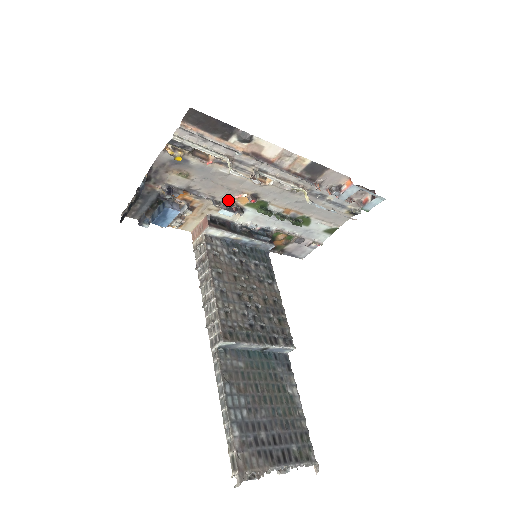
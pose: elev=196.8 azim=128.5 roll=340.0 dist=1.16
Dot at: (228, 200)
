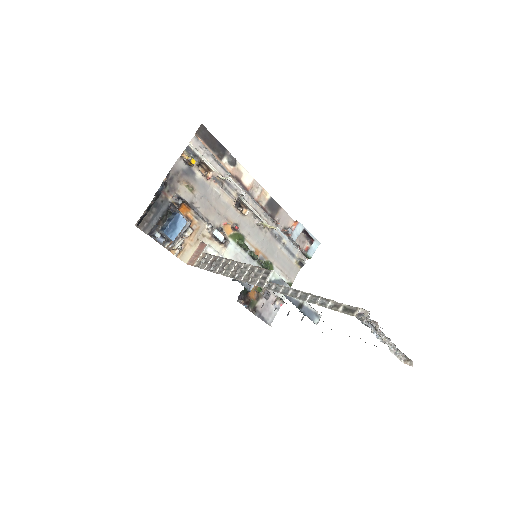
Dot at: (217, 227)
